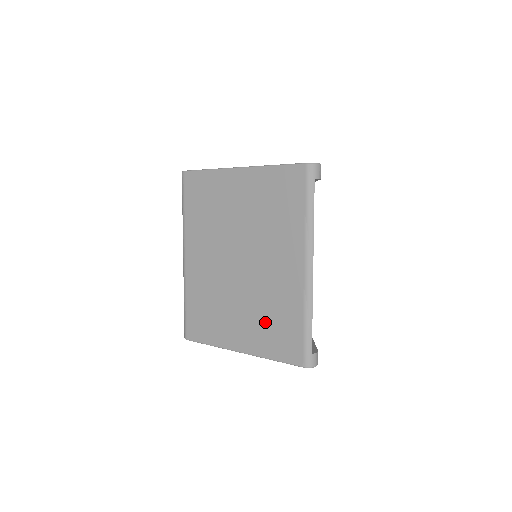
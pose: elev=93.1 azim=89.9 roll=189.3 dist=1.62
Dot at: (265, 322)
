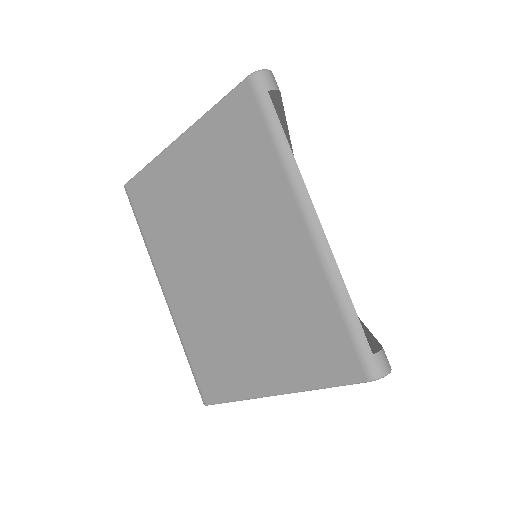
Dot at: (288, 334)
